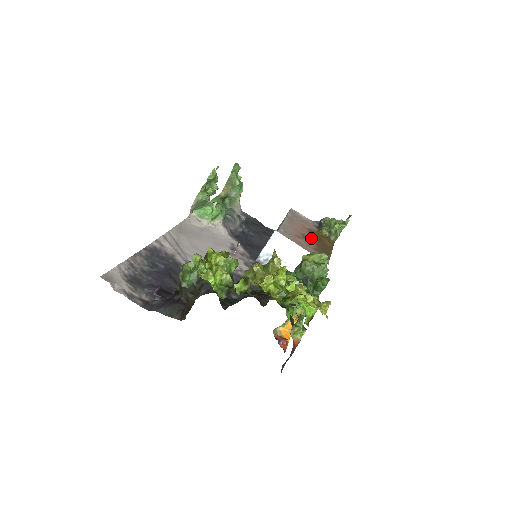
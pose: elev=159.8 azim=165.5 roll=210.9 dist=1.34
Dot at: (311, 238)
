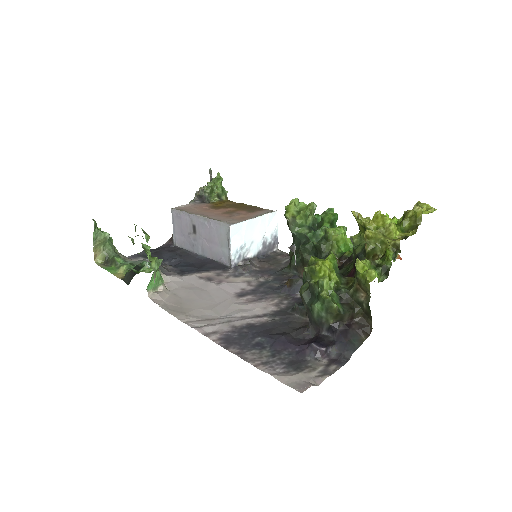
Dot at: (228, 210)
